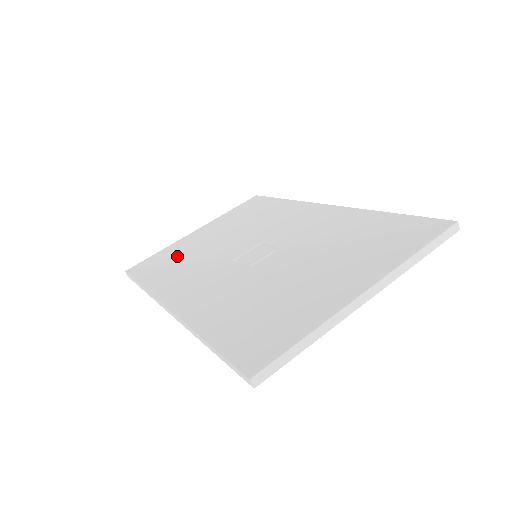
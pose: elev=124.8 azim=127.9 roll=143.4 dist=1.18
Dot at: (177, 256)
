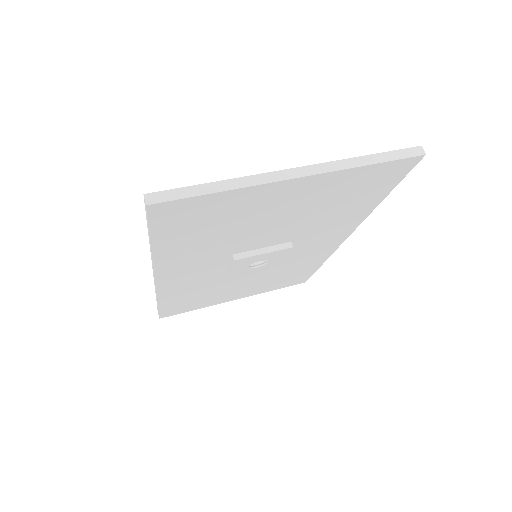
Dot at: occluded
